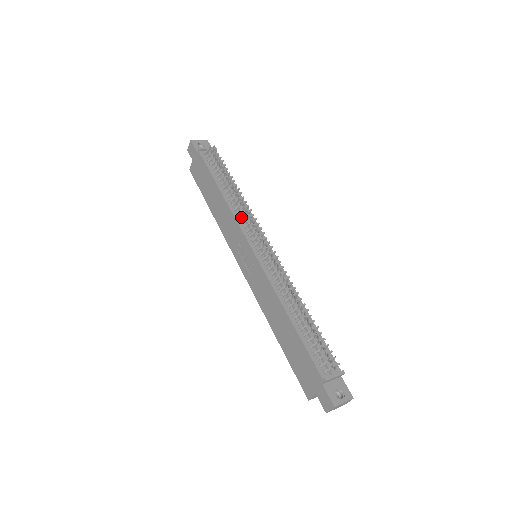
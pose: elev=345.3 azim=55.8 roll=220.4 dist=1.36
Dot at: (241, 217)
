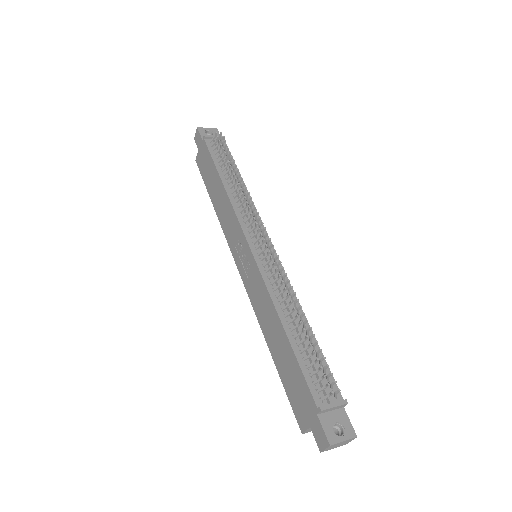
Dot at: (241, 210)
